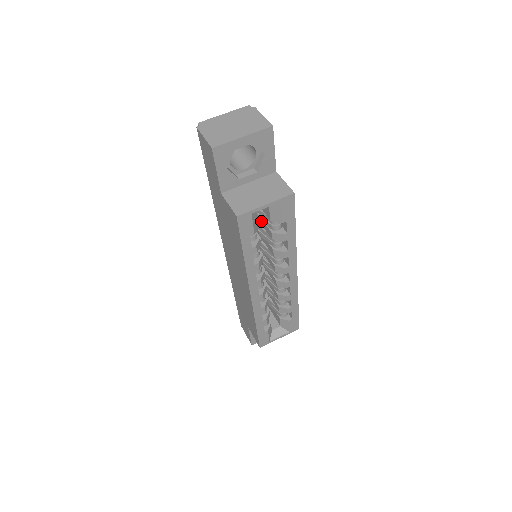
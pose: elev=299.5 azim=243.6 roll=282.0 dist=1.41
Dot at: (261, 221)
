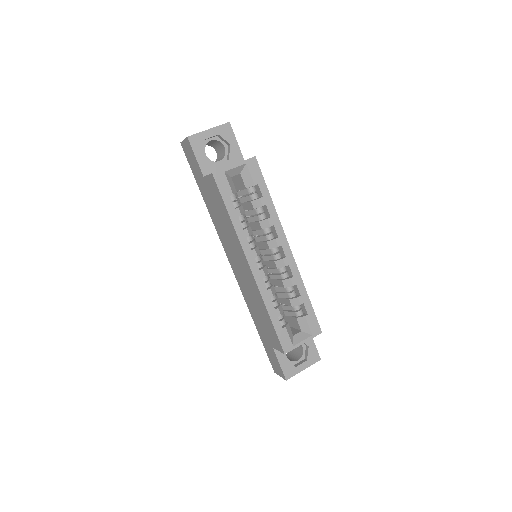
Dot at: (245, 206)
